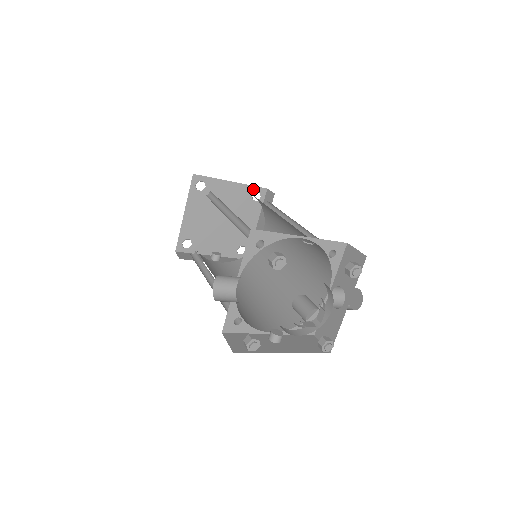
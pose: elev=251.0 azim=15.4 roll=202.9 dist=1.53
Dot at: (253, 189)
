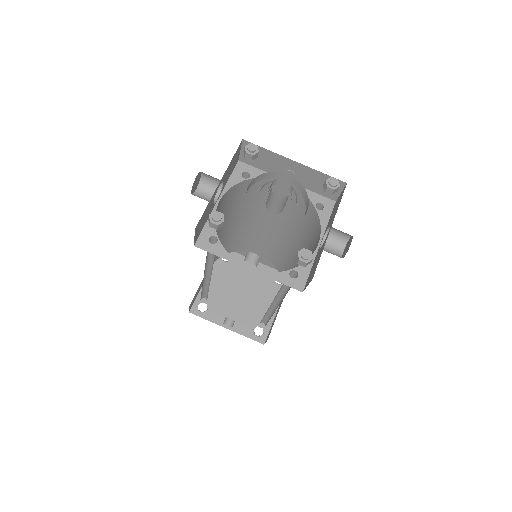
Dot at: occluded
